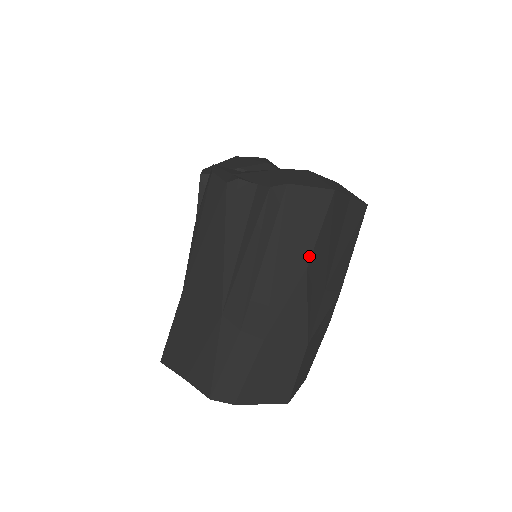
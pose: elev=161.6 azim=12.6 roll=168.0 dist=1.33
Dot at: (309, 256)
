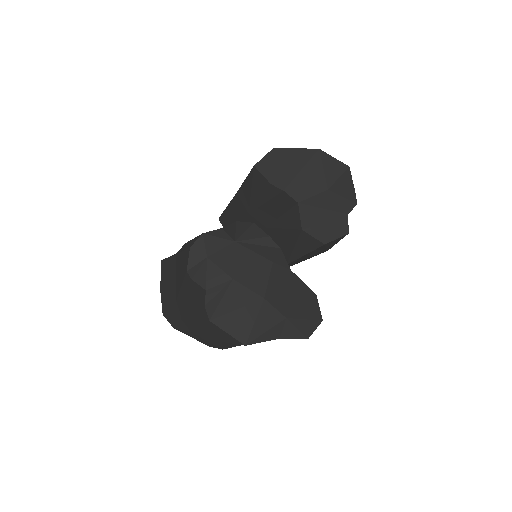
Dot at: (224, 341)
